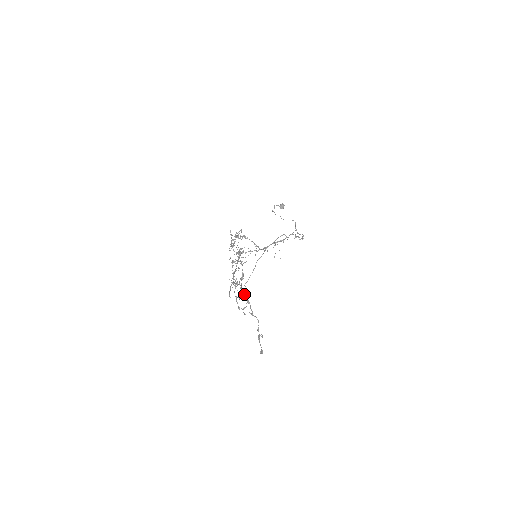
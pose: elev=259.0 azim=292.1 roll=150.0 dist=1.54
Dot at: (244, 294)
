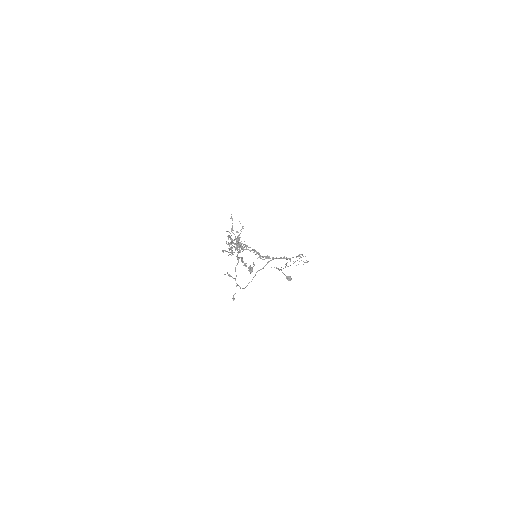
Dot at: (238, 257)
